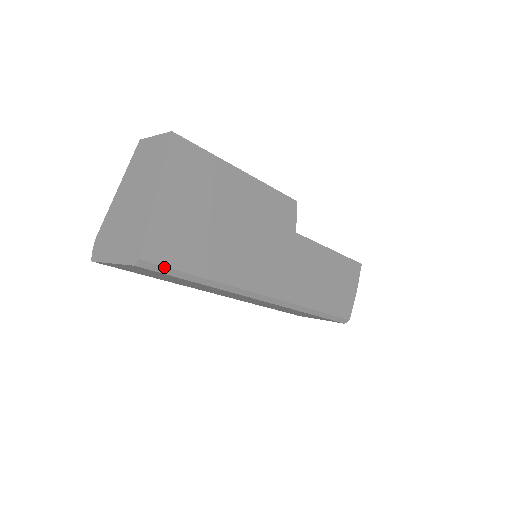
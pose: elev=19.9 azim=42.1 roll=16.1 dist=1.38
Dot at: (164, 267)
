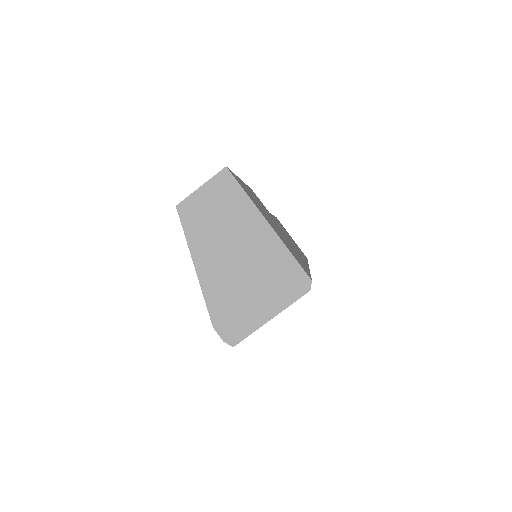
Dot at: occluded
